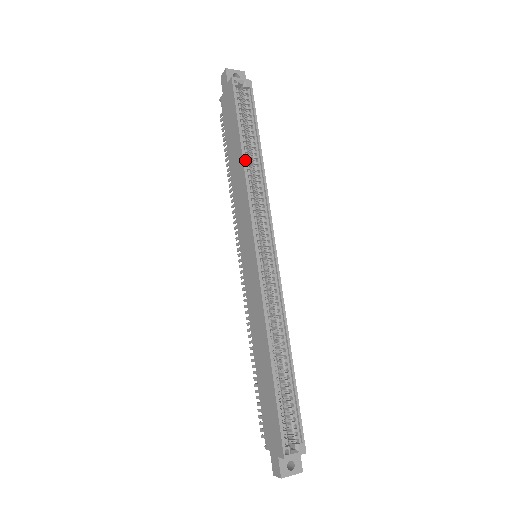
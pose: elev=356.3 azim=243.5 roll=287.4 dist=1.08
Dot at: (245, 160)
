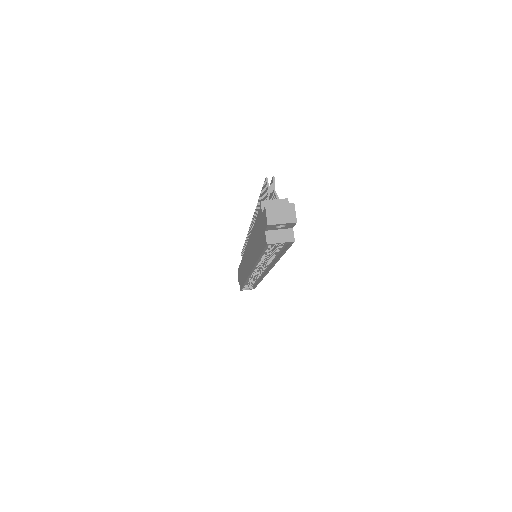
Dot at: occluded
